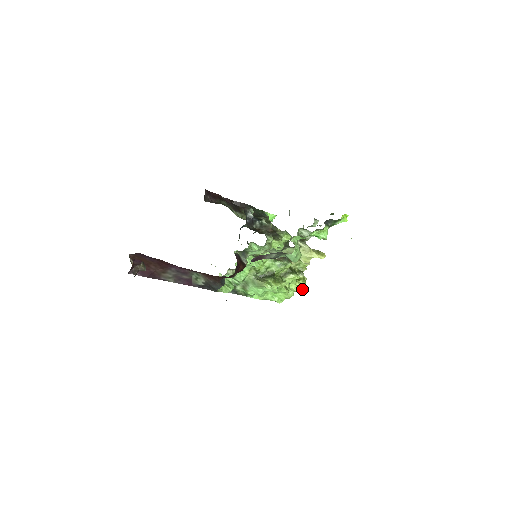
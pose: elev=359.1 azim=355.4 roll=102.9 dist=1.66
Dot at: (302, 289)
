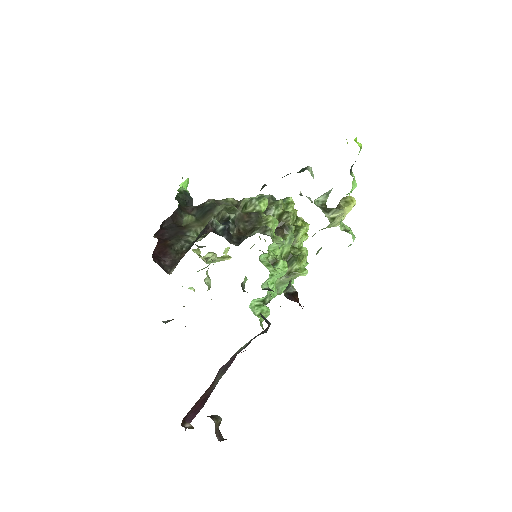
Dot at: (307, 231)
